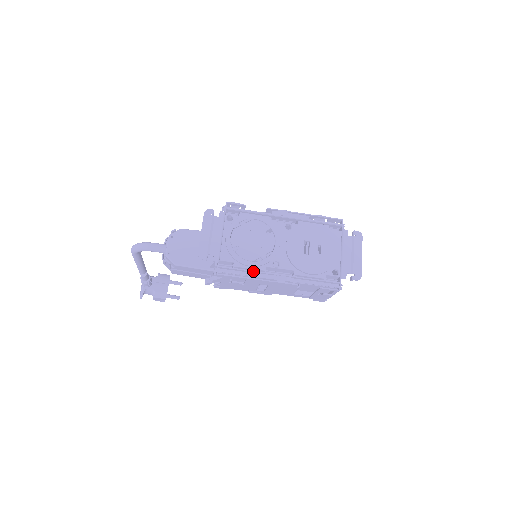
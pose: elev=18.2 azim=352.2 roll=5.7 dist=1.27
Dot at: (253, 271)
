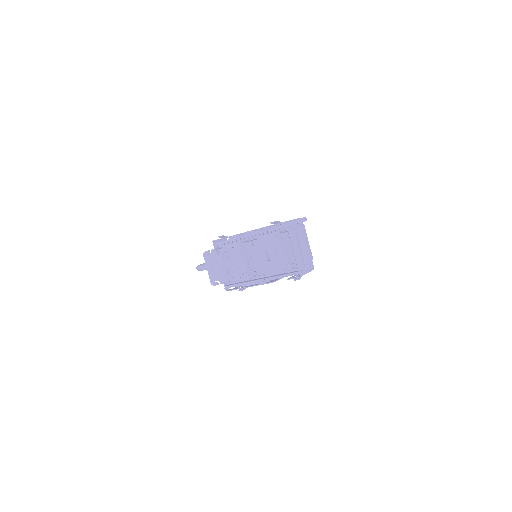
Dot at: (243, 283)
